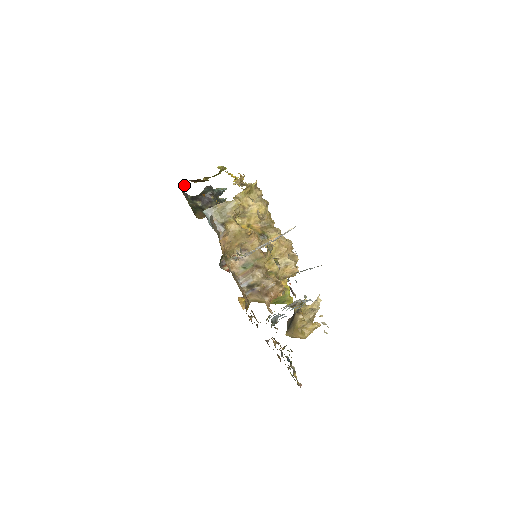
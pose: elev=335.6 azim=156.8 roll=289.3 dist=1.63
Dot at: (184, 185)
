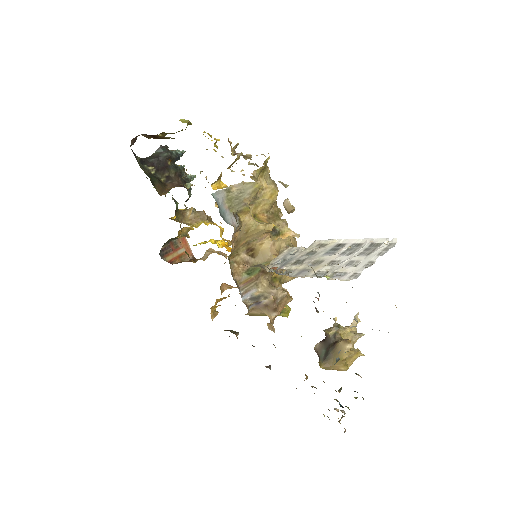
Dot at: (134, 140)
